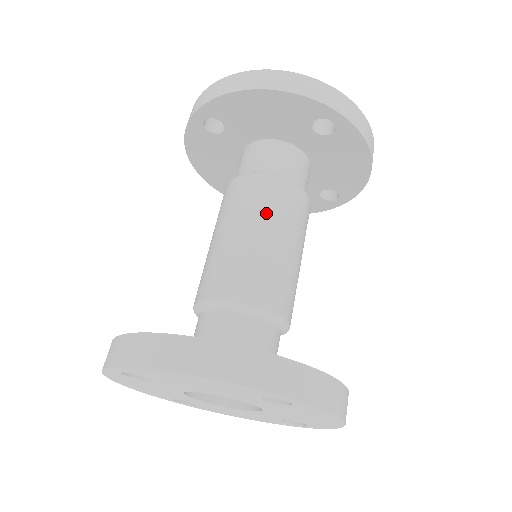
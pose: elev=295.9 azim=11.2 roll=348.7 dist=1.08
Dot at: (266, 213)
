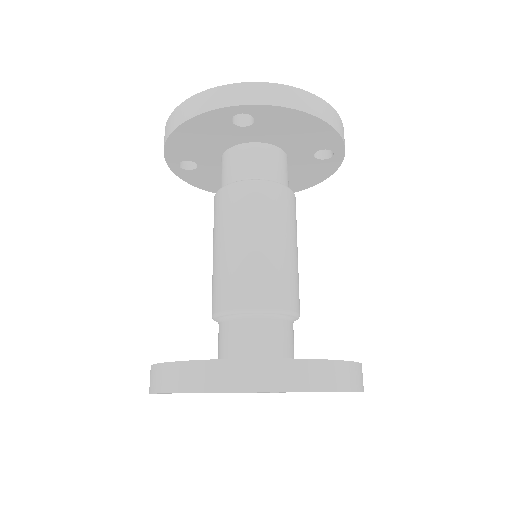
Dot at: (291, 227)
